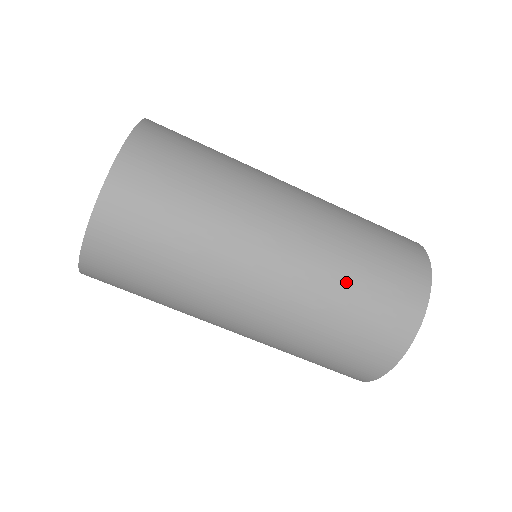
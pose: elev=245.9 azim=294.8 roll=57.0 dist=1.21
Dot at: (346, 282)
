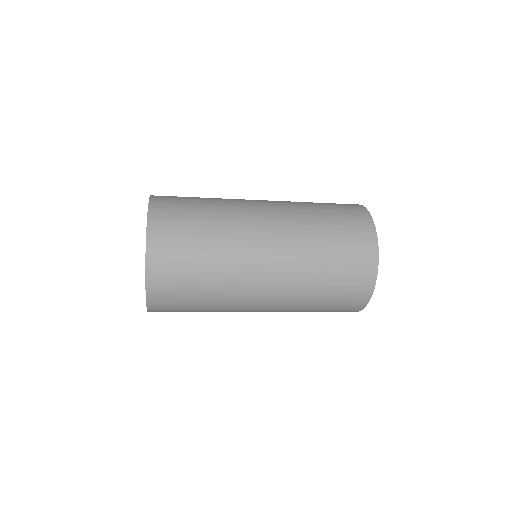
Dot at: (305, 311)
